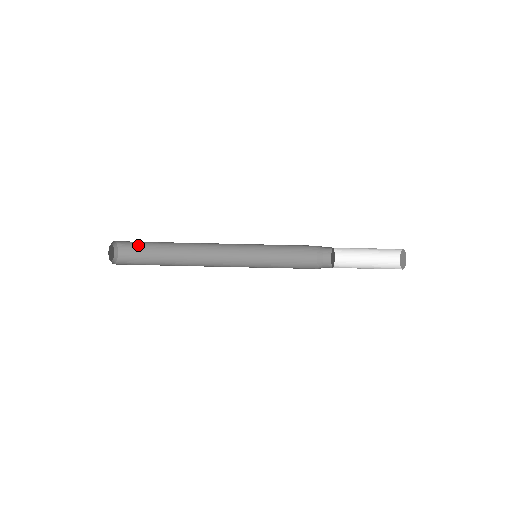
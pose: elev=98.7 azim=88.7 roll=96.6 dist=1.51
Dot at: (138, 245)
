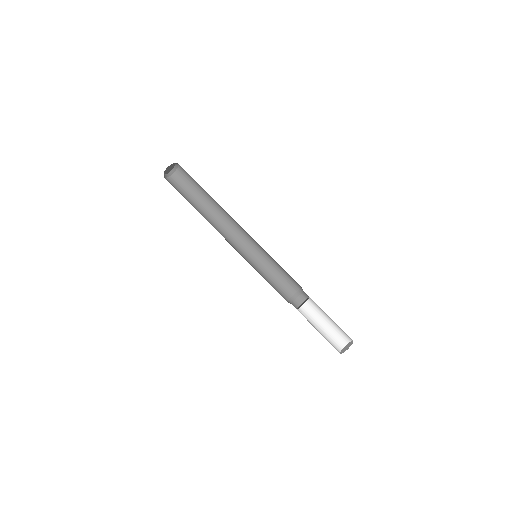
Dot at: (185, 186)
